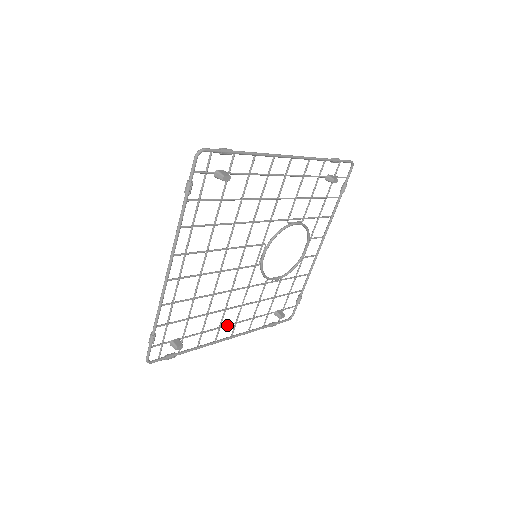
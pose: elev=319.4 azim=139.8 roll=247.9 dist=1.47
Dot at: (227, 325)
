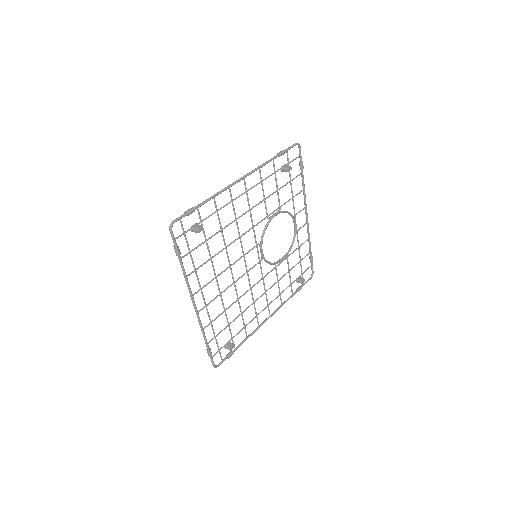
Dot at: (261, 311)
